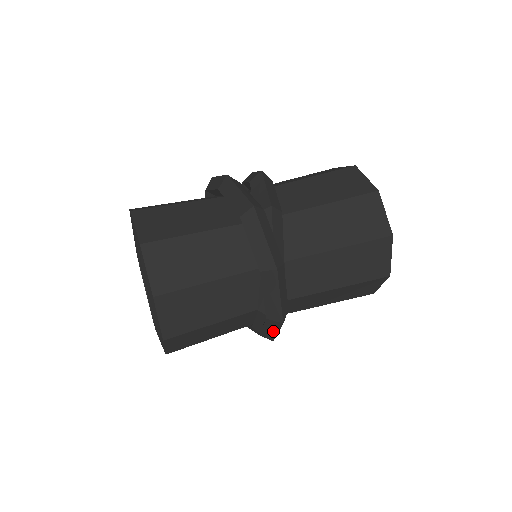
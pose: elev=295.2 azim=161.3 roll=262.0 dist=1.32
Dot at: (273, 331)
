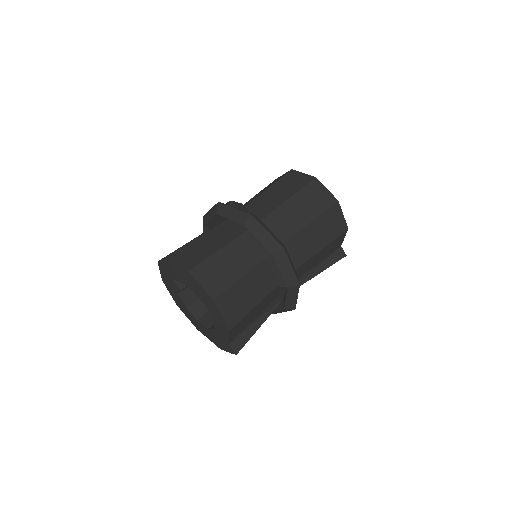
Dot at: (289, 269)
